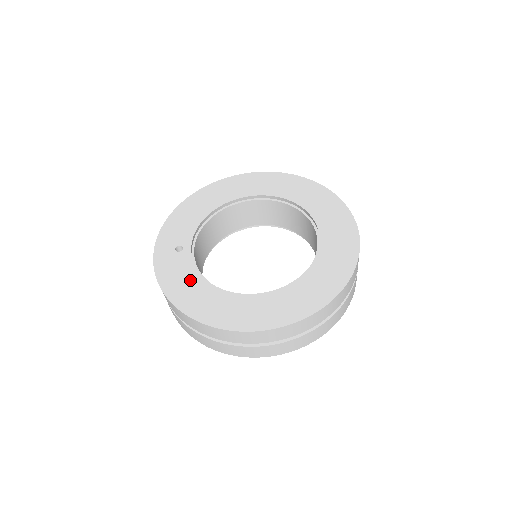
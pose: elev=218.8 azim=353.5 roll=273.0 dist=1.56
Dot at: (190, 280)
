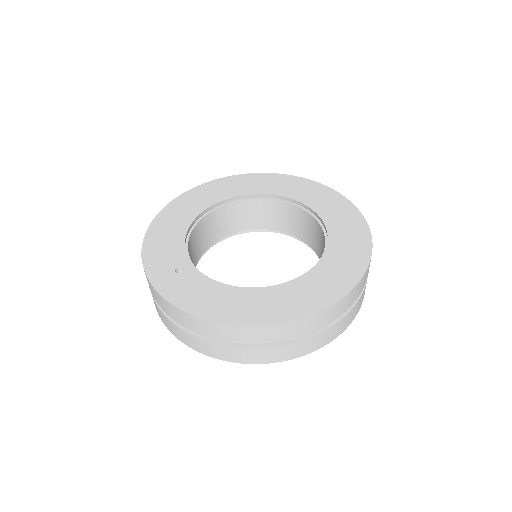
Dot at: (216, 293)
